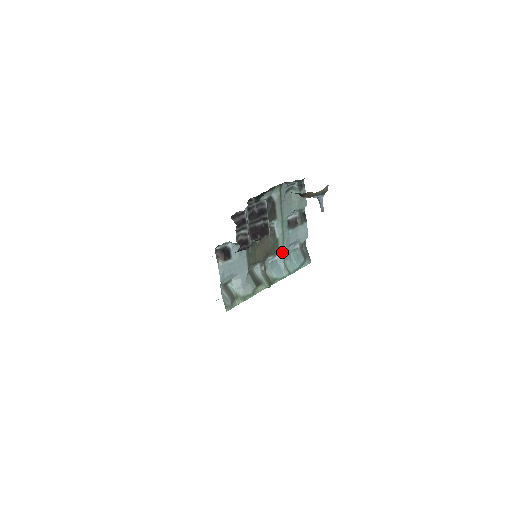
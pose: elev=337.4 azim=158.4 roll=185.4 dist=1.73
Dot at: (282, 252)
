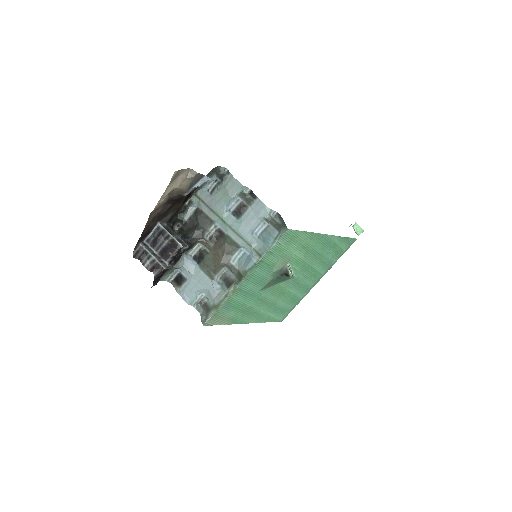
Dot at: (243, 242)
